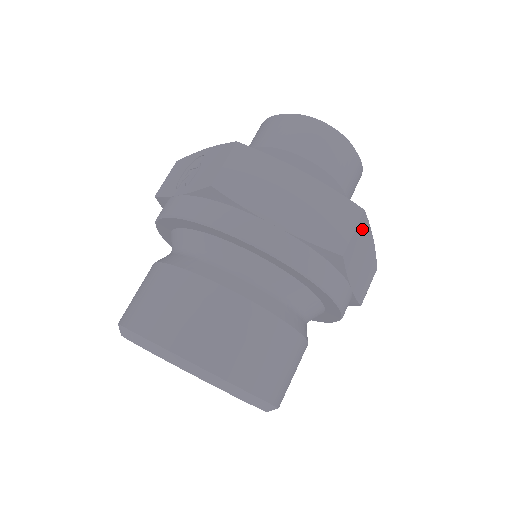
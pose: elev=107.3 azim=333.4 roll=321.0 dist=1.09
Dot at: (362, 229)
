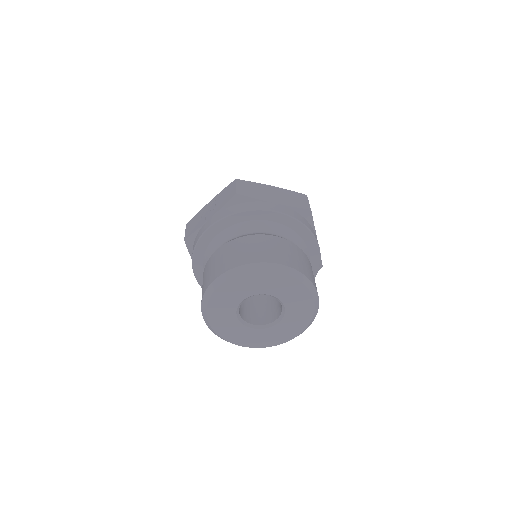
Dot at: occluded
